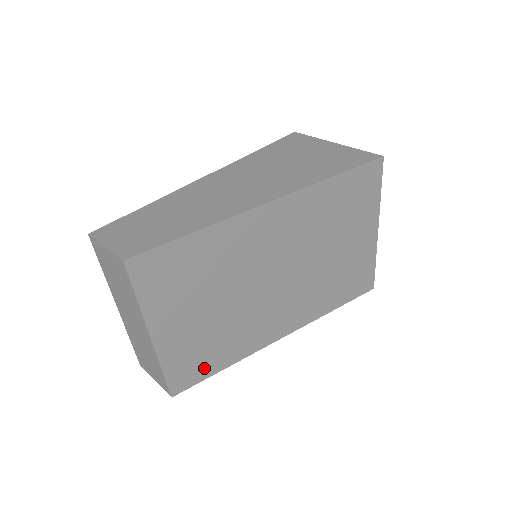
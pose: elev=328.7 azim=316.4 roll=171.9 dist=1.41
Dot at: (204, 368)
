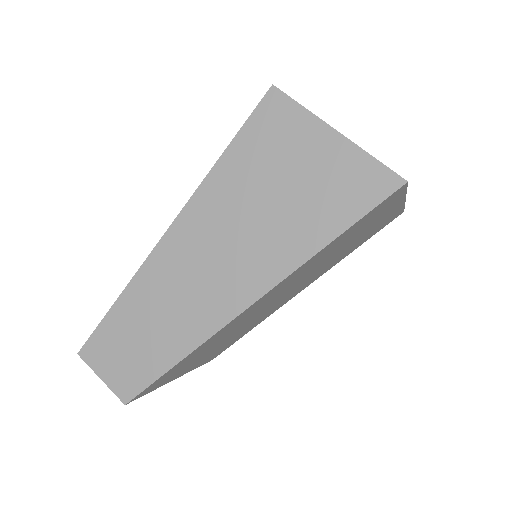
Dot at: (233, 342)
